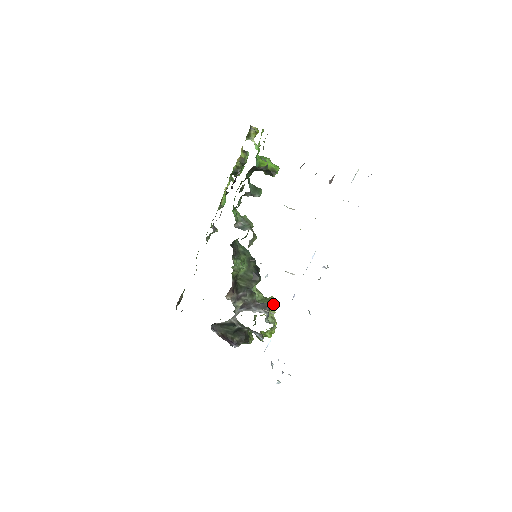
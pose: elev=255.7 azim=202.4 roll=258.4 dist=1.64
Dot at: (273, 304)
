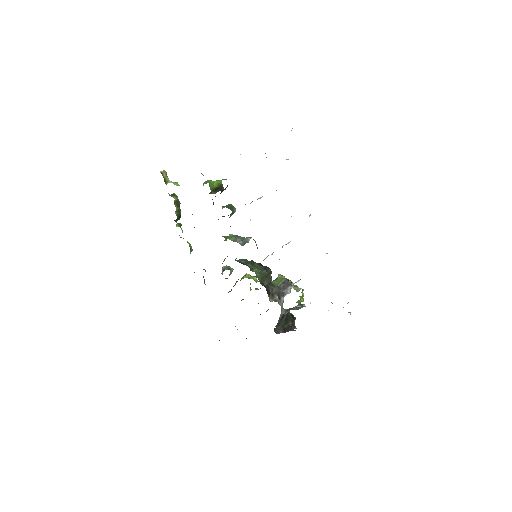
Dot at: occluded
